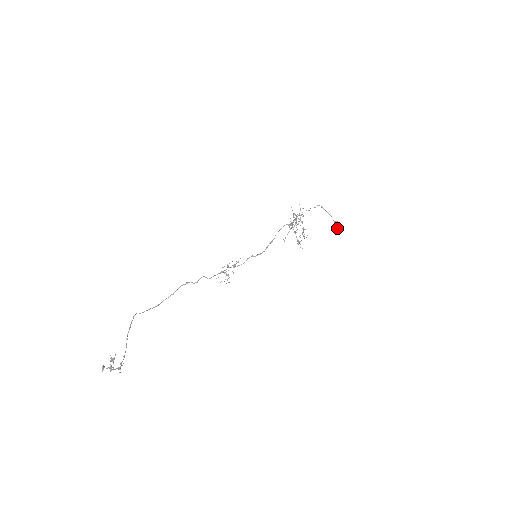
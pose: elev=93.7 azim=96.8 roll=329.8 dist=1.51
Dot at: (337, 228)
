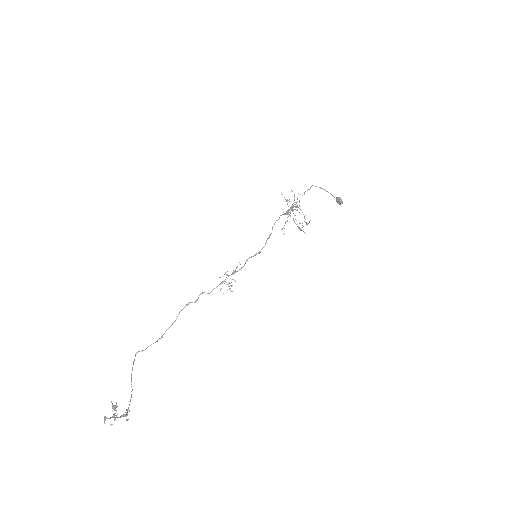
Dot at: (340, 204)
